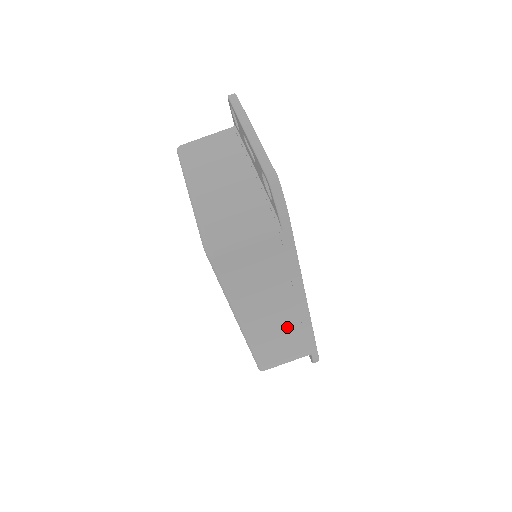
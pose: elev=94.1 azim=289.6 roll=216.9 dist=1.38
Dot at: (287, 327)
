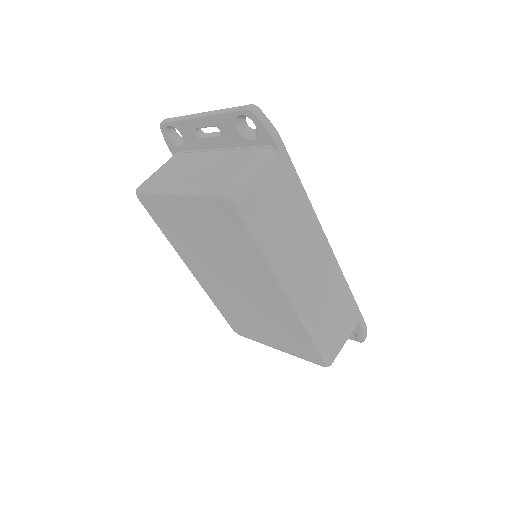
Dot at: (327, 286)
